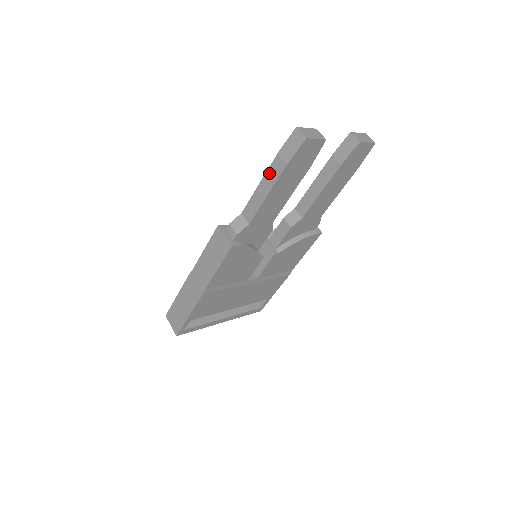
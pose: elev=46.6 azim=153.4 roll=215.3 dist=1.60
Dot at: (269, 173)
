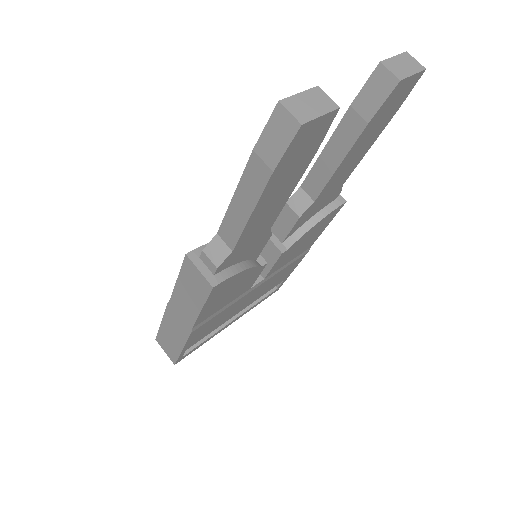
Dot at: (246, 181)
